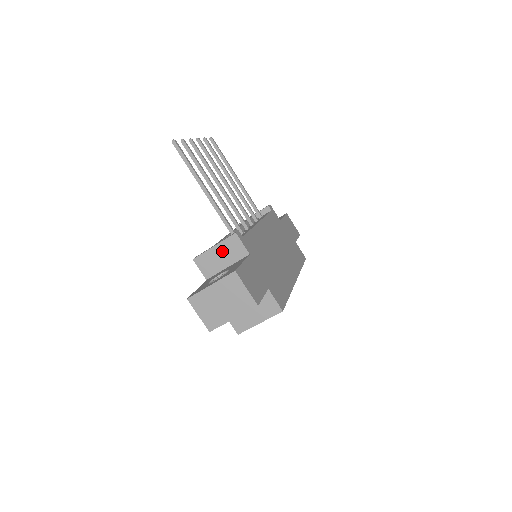
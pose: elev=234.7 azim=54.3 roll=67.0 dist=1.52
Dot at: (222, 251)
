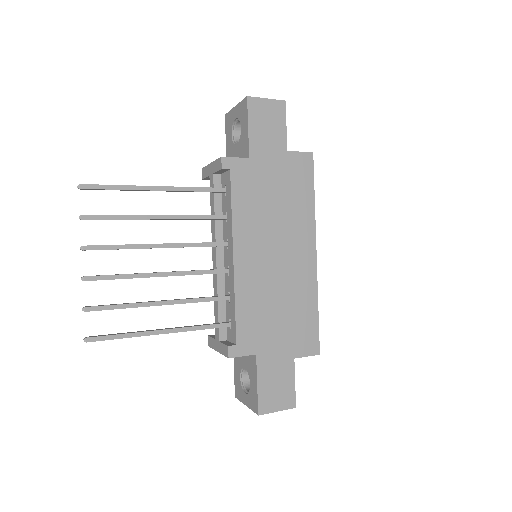
Dot at: occluded
